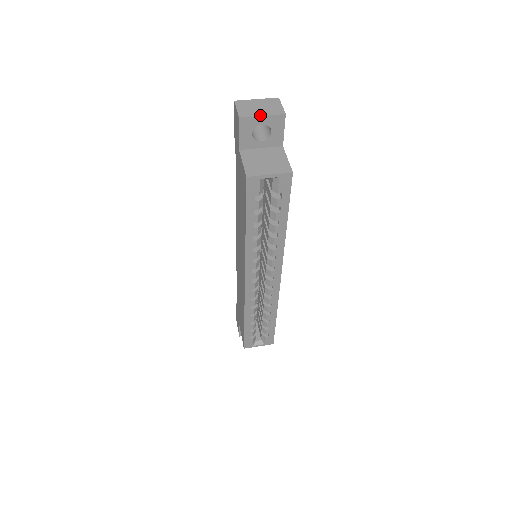
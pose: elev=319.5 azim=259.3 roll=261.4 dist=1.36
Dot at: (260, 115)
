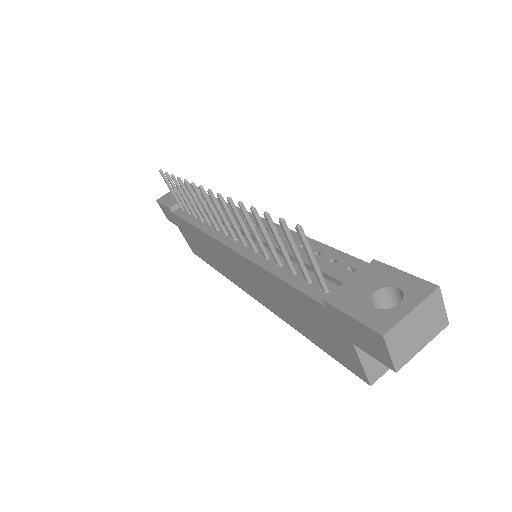
Dot at: (421, 349)
